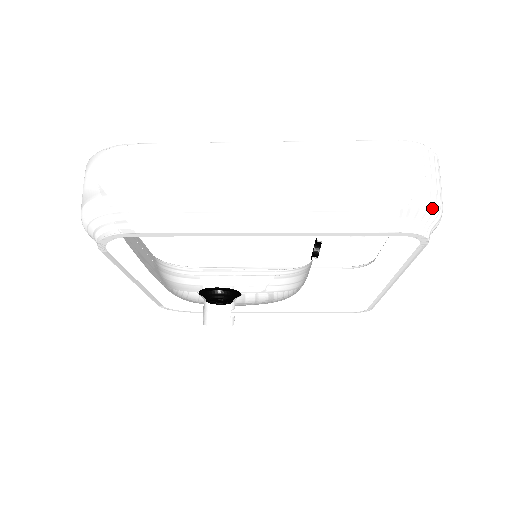
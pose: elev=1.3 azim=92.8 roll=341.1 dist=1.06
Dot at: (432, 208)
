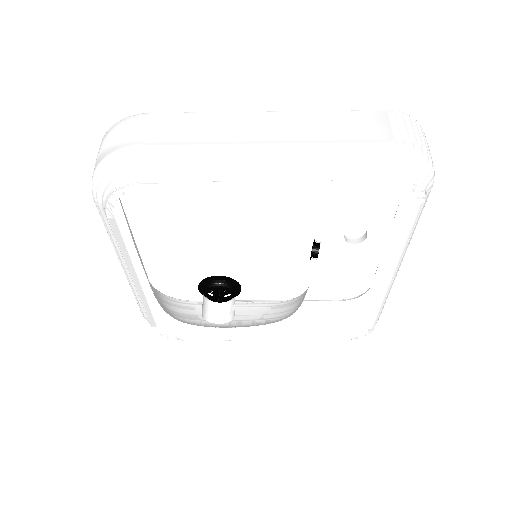
Dot at: (425, 161)
